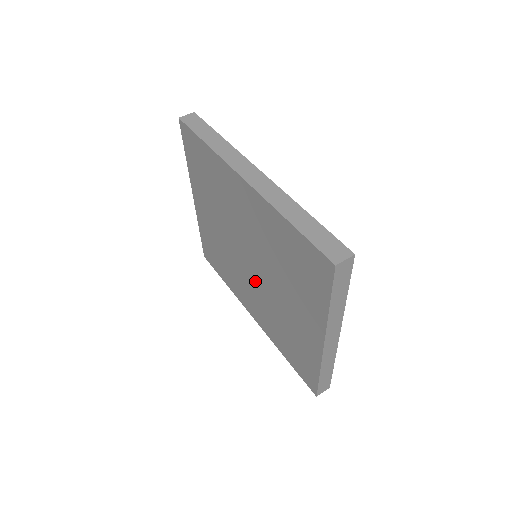
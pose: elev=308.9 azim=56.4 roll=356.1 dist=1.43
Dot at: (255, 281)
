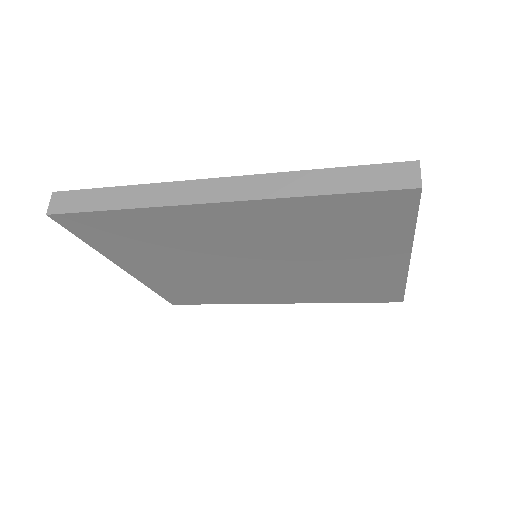
Dot at: (274, 276)
